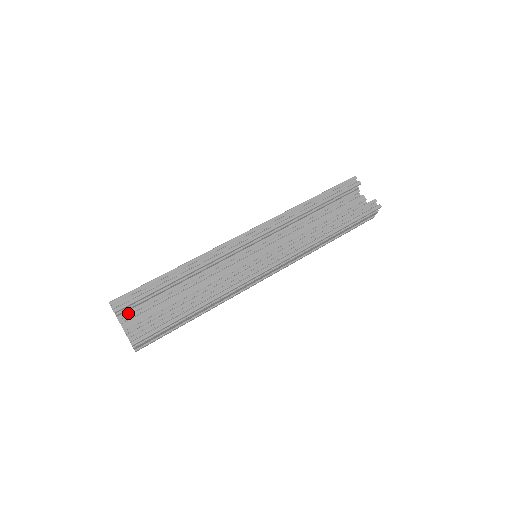
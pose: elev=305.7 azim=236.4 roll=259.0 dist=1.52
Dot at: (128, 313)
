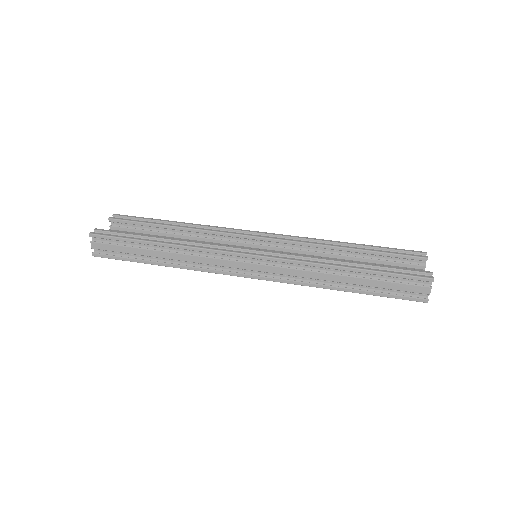
Dot at: occluded
